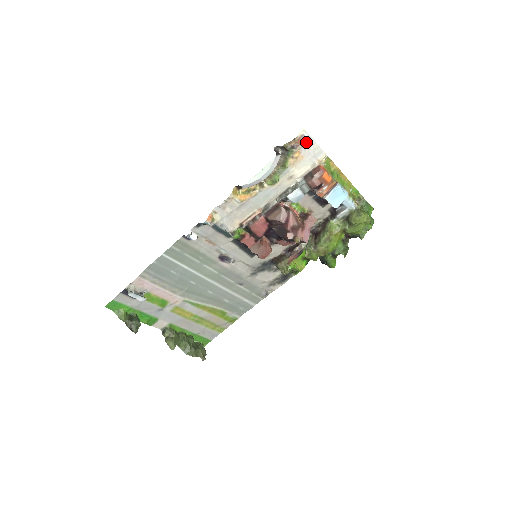
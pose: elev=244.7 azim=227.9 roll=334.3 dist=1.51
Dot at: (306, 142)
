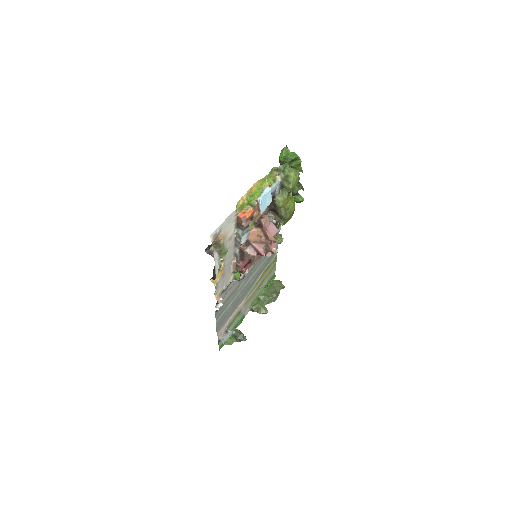
Dot at: (218, 232)
